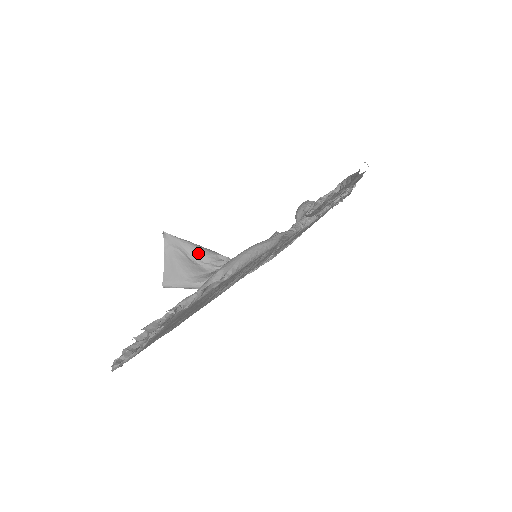
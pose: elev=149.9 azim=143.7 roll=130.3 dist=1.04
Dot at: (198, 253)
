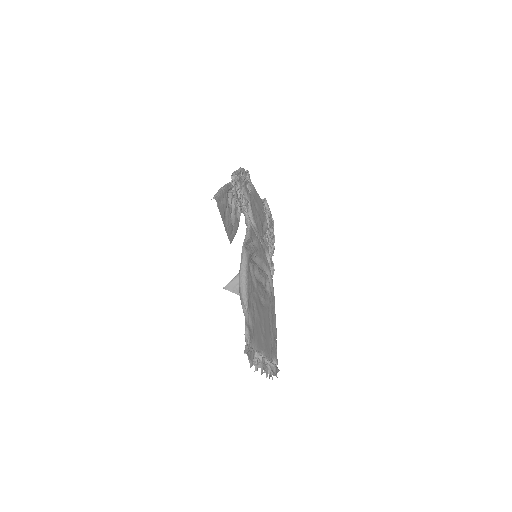
Dot at: occluded
